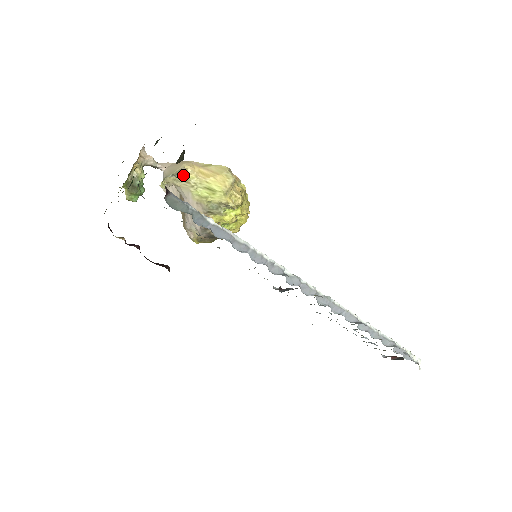
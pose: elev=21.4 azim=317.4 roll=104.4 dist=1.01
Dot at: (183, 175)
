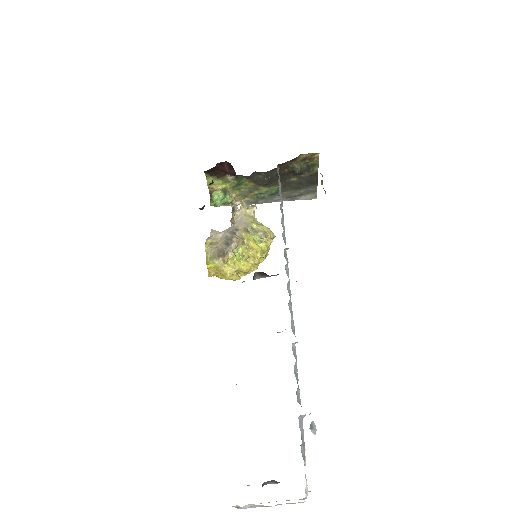
Dot at: (253, 213)
